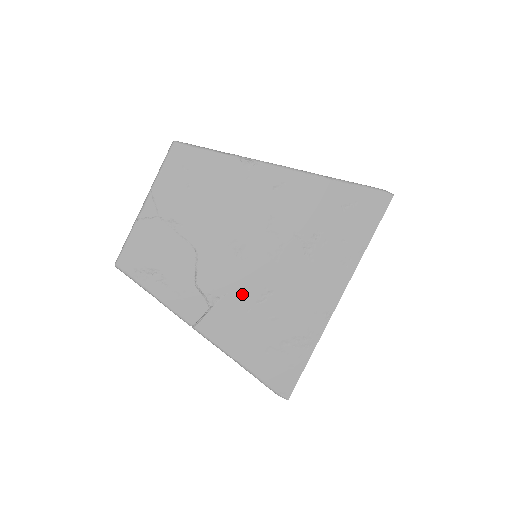
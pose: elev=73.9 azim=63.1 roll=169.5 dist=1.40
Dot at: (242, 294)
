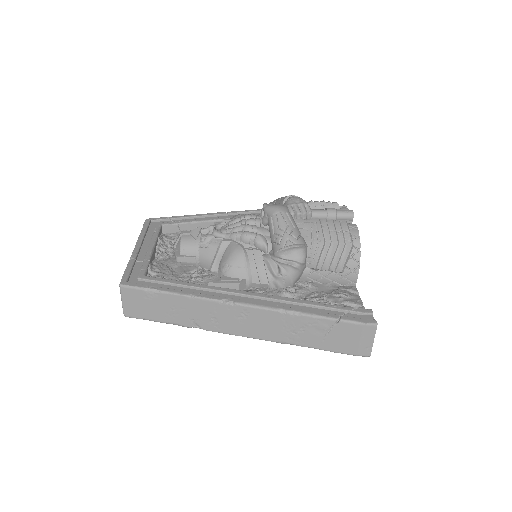
Dot at: occluded
